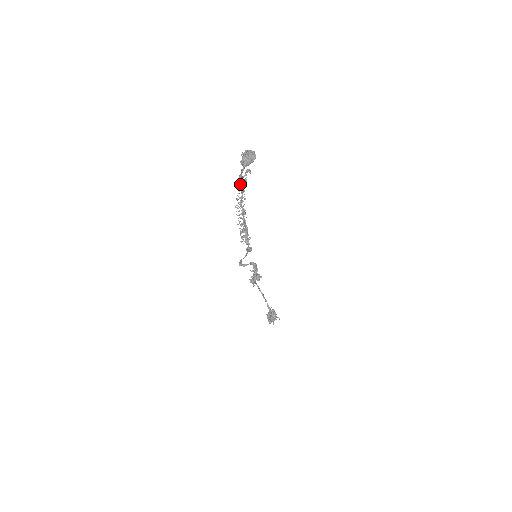
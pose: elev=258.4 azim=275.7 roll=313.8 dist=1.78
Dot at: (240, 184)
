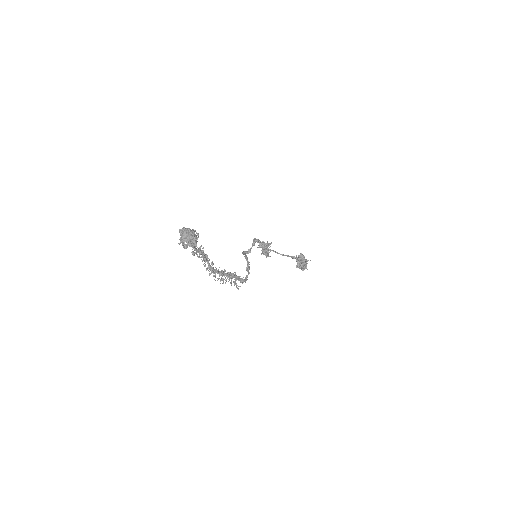
Dot at: (198, 256)
